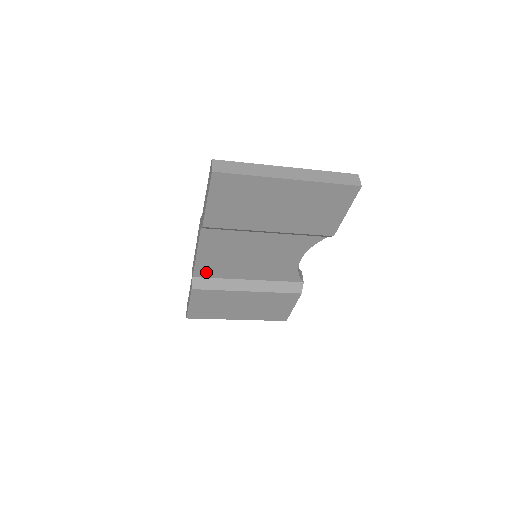
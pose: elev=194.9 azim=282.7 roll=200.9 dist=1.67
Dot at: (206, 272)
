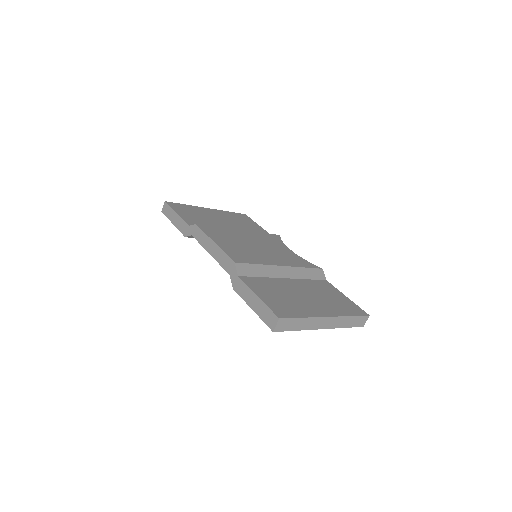
Dot at: occluded
